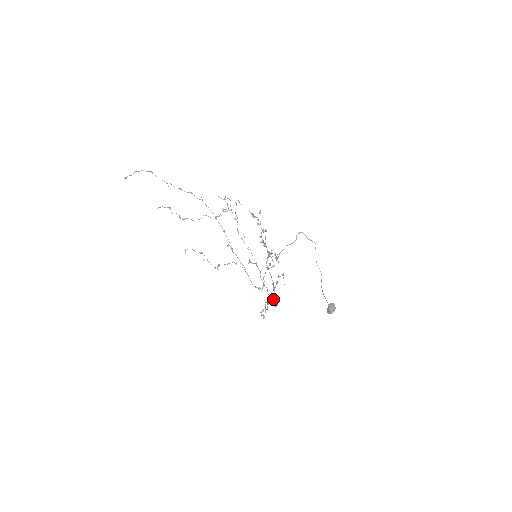
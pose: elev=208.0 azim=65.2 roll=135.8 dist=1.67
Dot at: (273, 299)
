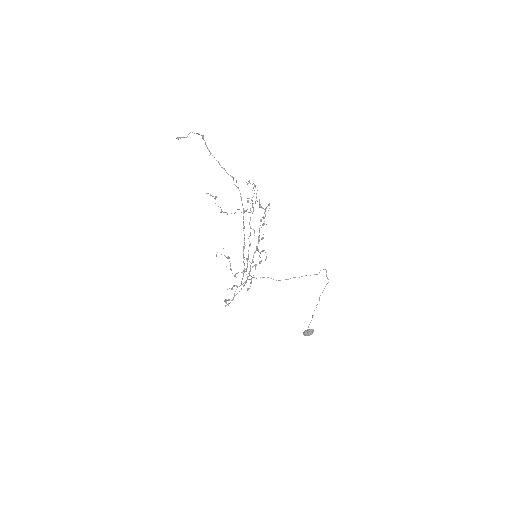
Dot at: (239, 286)
